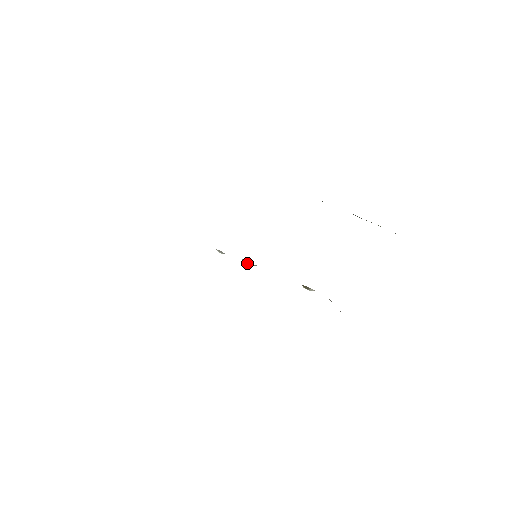
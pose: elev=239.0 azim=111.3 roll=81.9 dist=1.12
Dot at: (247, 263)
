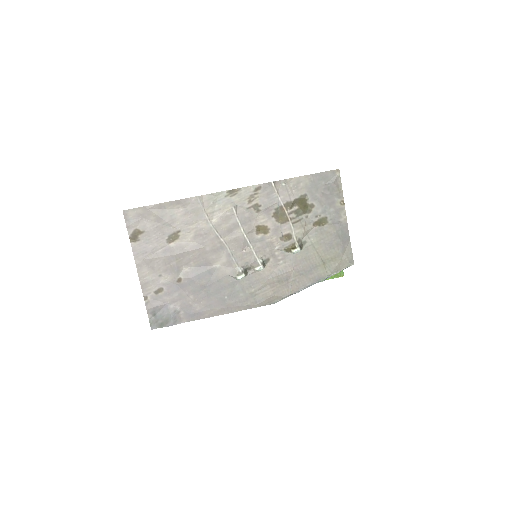
Dot at: (256, 265)
